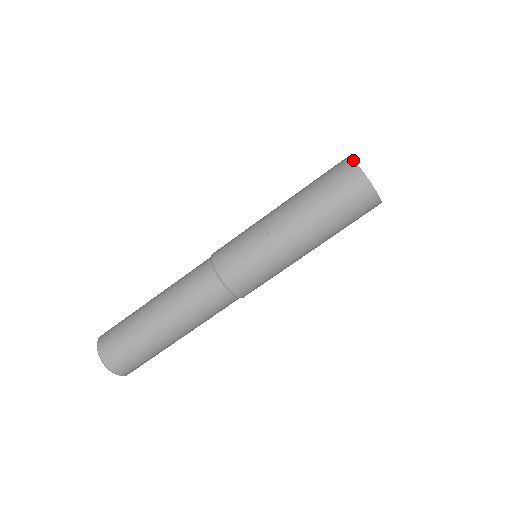
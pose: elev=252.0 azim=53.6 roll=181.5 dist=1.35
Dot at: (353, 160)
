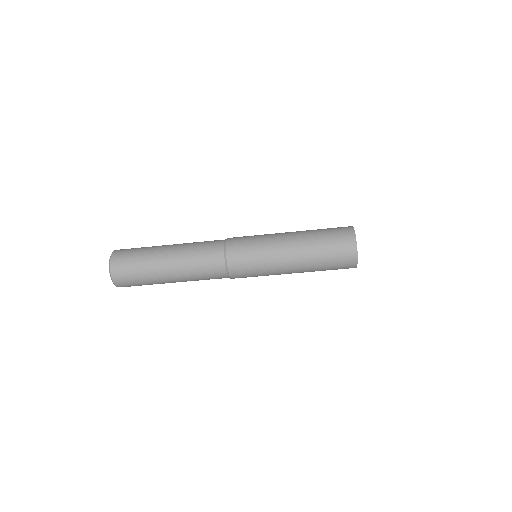
Dot at: (354, 230)
